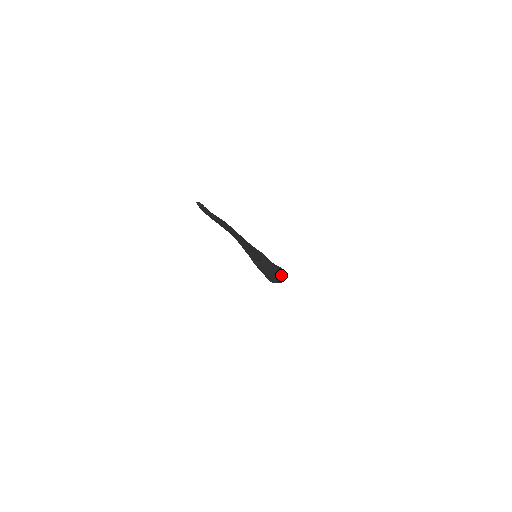
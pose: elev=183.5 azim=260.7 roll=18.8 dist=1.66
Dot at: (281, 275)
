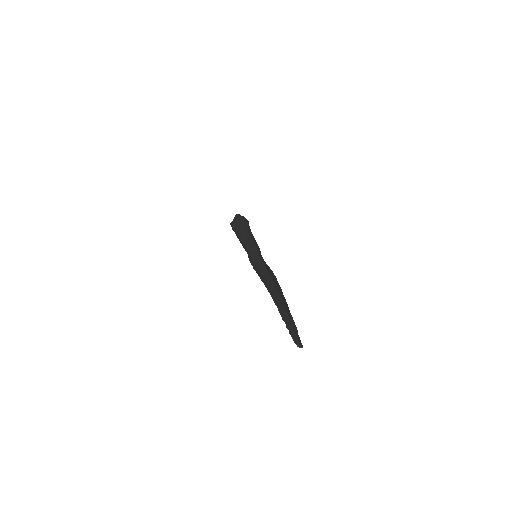
Dot at: occluded
